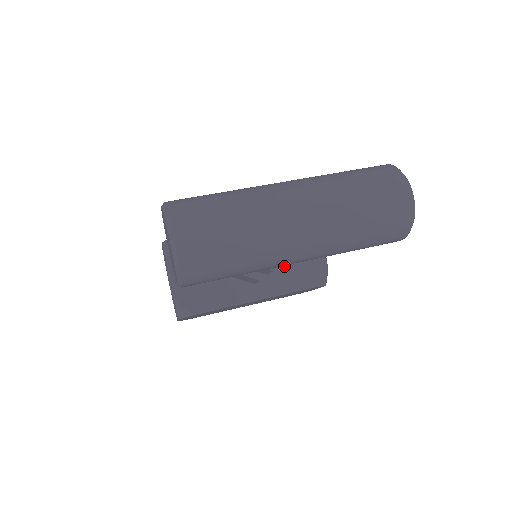
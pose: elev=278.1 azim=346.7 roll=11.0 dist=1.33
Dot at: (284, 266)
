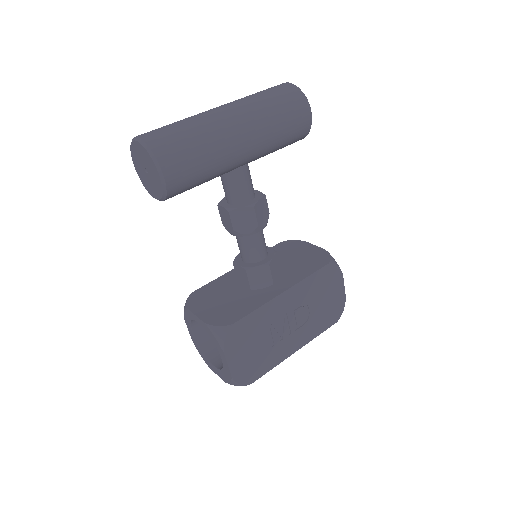
Dot at: (291, 267)
